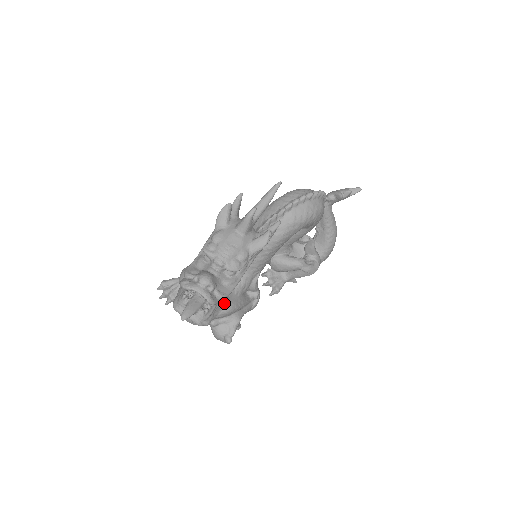
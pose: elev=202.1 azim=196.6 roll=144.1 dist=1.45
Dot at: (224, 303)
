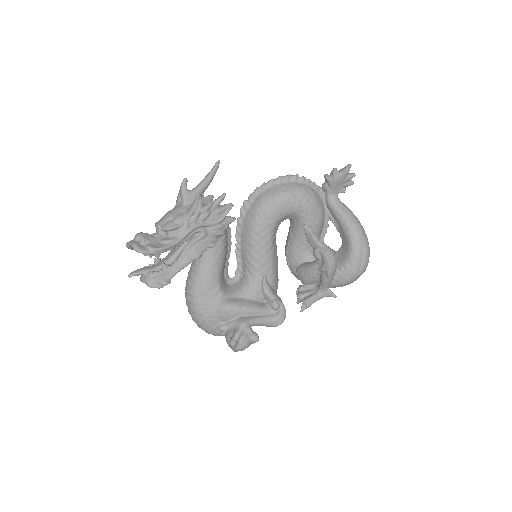
Dot at: (219, 298)
